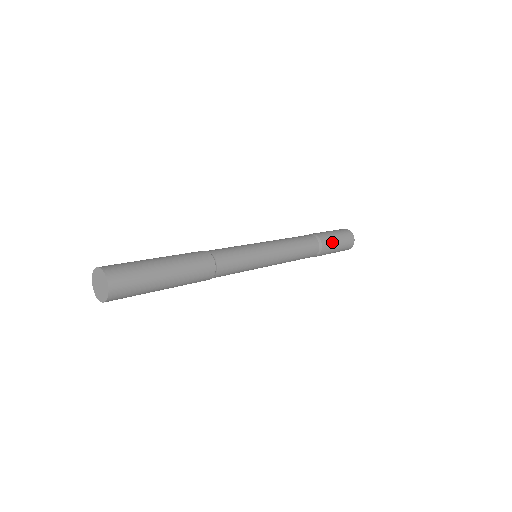
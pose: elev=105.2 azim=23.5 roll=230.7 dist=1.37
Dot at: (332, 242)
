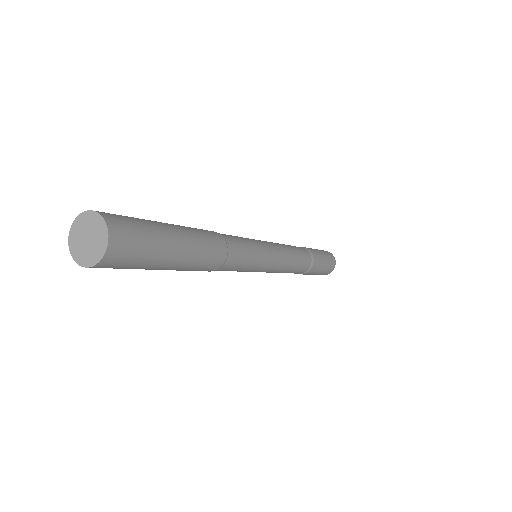
Dot at: (316, 272)
